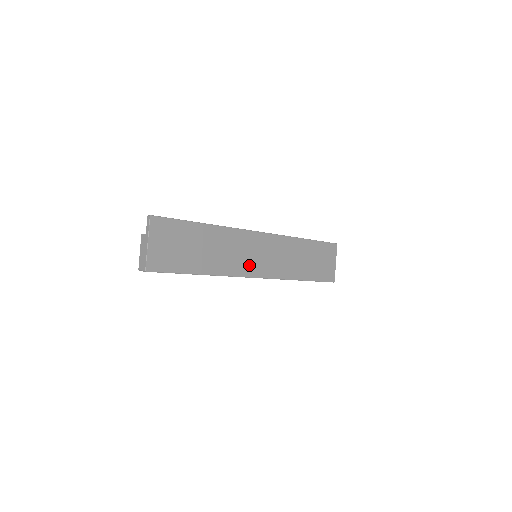
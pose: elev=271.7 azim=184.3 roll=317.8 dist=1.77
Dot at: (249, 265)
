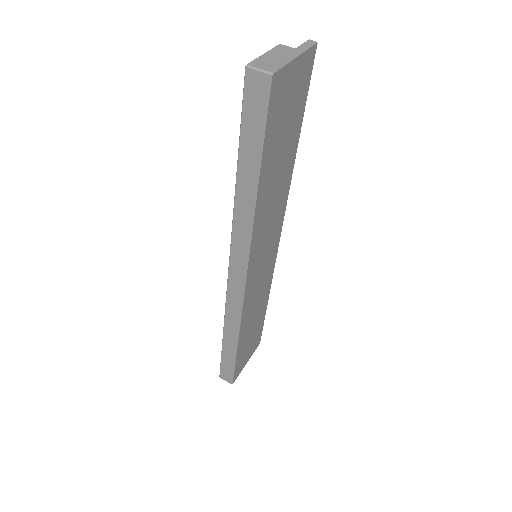
Dot at: (257, 254)
